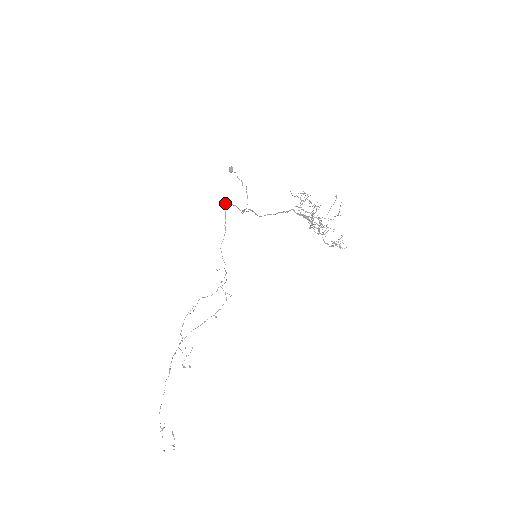
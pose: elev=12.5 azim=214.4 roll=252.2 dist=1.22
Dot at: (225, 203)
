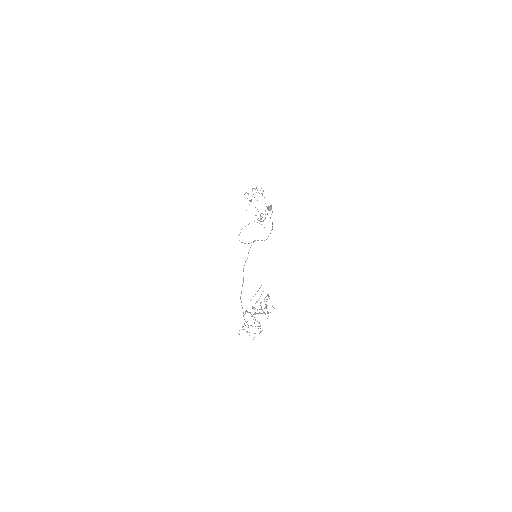
Dot at: occluded
